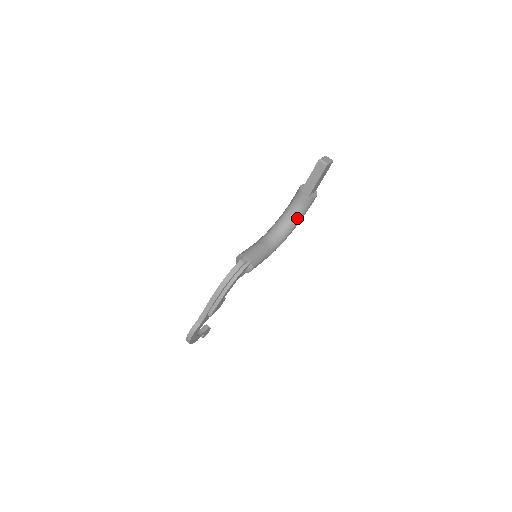
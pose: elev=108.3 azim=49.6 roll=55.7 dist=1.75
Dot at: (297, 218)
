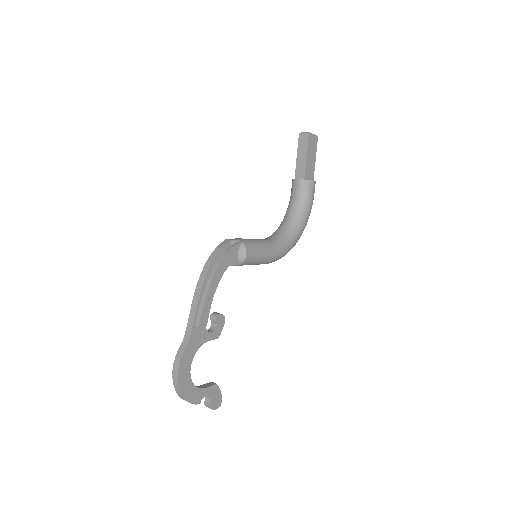
Dot at: (300, 213)
